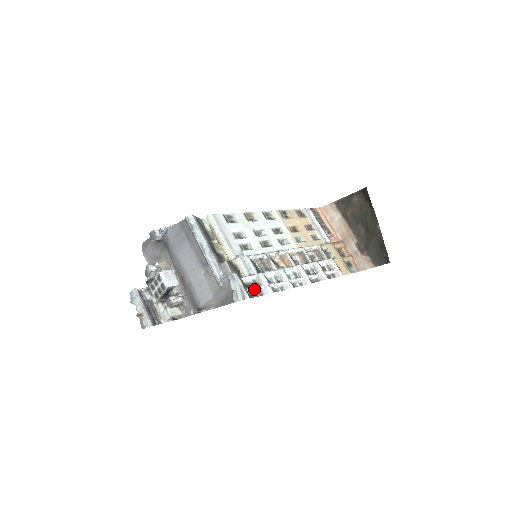
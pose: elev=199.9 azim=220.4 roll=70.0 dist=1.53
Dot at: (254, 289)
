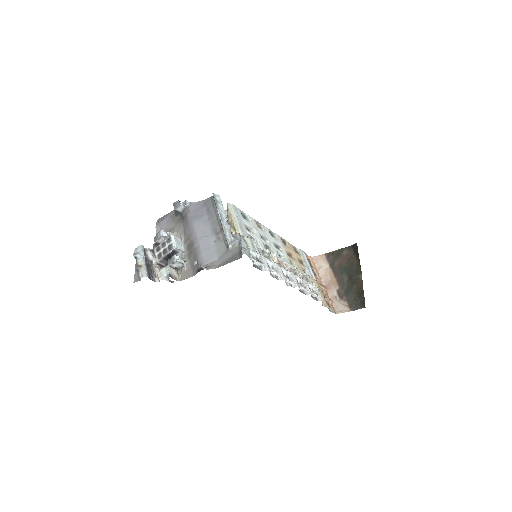
Dot at: (256, 261)
